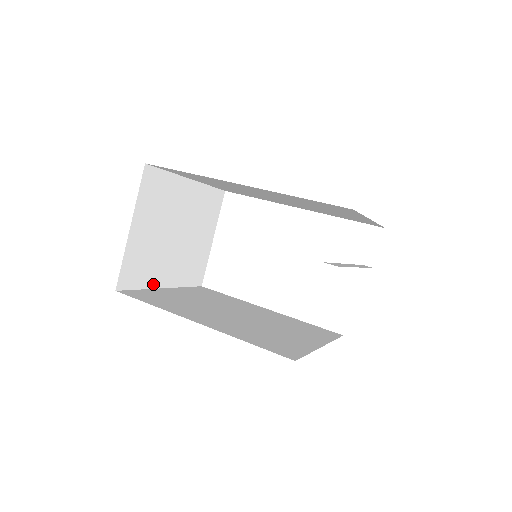
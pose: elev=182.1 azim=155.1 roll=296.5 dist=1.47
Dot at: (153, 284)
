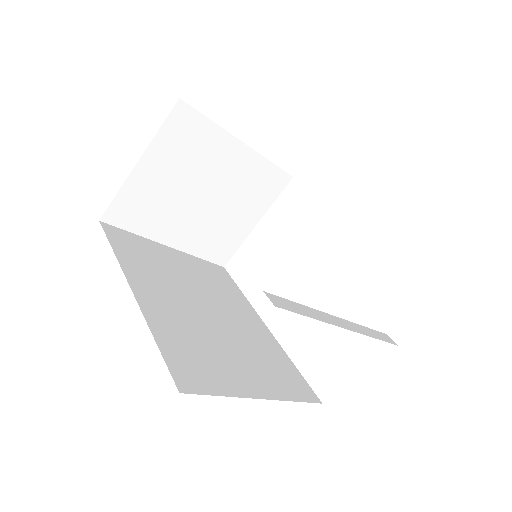
Dot at: (154, 236)
